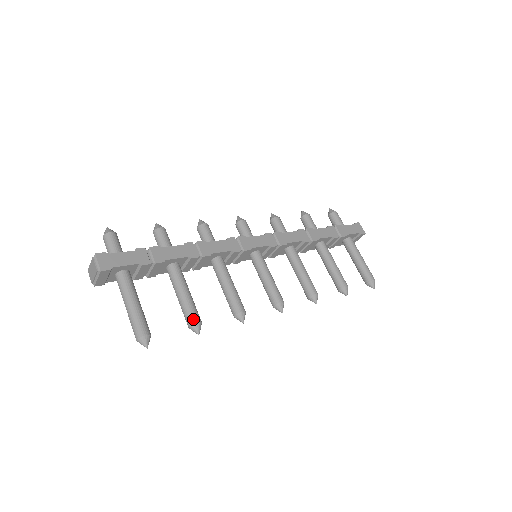
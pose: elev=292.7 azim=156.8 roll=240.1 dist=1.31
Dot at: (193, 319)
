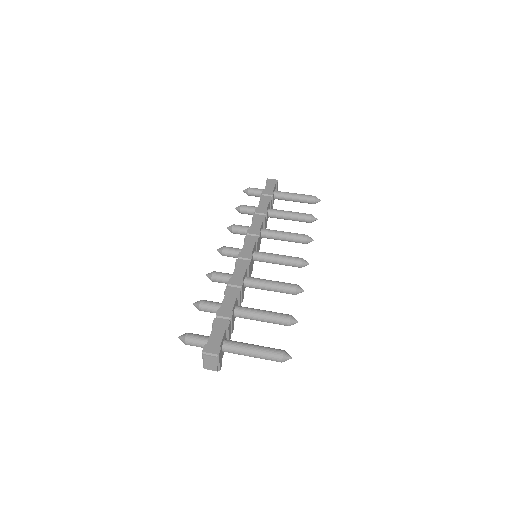
Dot at: (286, 318)
